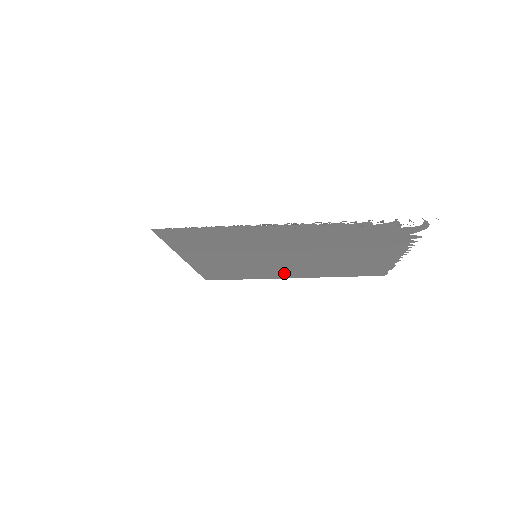
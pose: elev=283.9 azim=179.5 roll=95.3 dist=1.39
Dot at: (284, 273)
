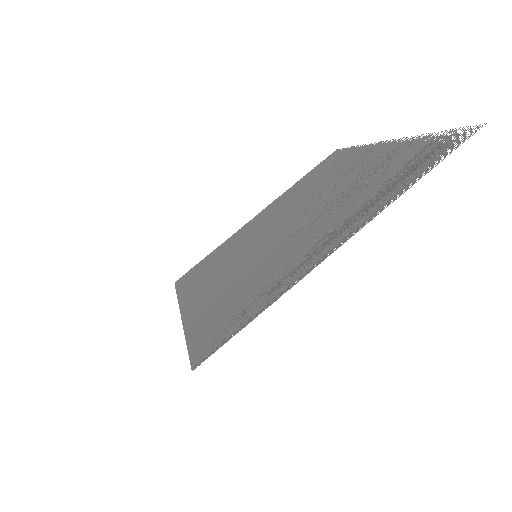
Dot at: (255, 225)
